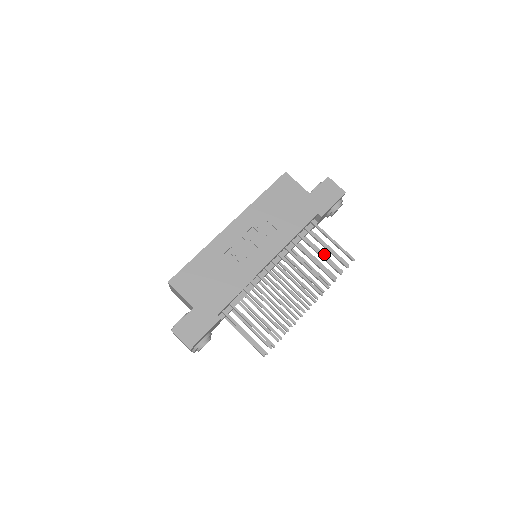
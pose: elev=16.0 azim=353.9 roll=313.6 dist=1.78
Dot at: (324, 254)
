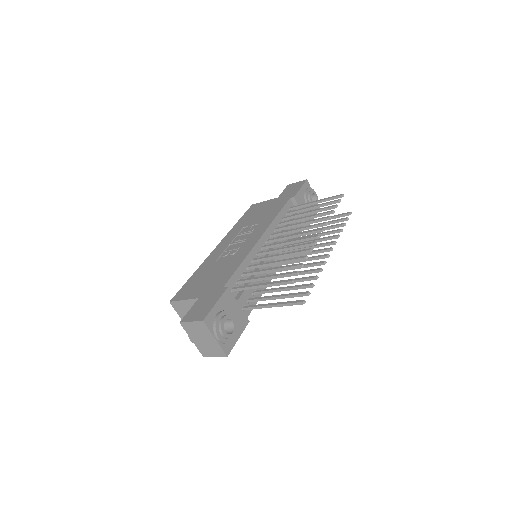
Dot at: occluded
